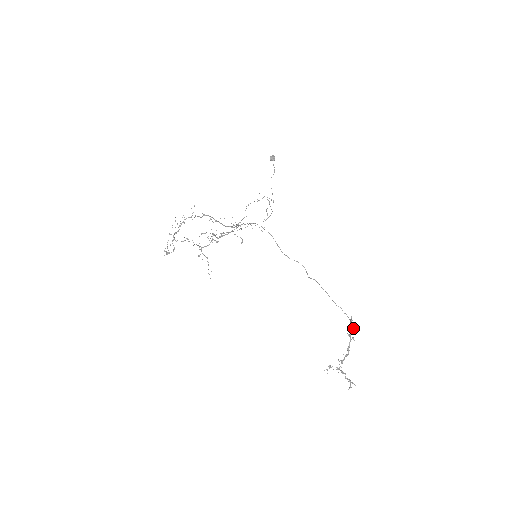
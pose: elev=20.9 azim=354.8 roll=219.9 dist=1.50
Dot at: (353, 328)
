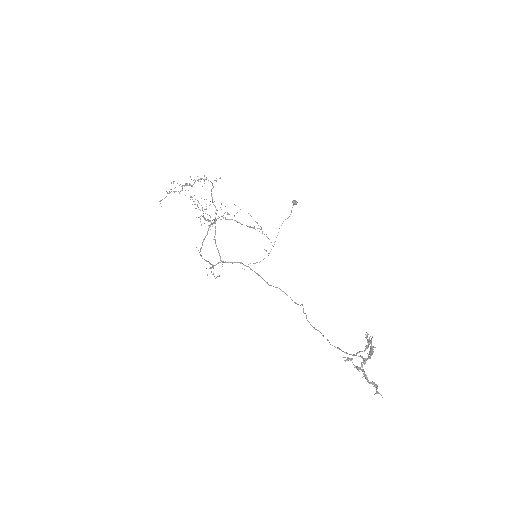
Dot at: (368, 346)
